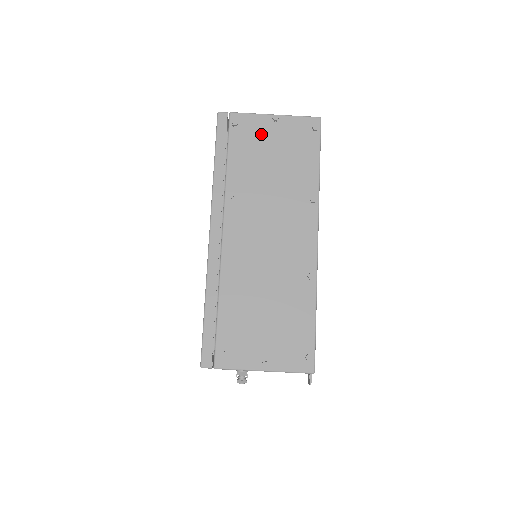
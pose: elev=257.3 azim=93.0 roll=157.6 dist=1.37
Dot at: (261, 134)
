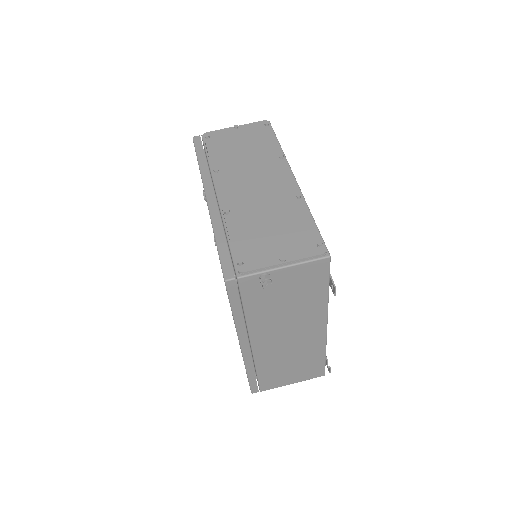
Dot at: (228, 137)
